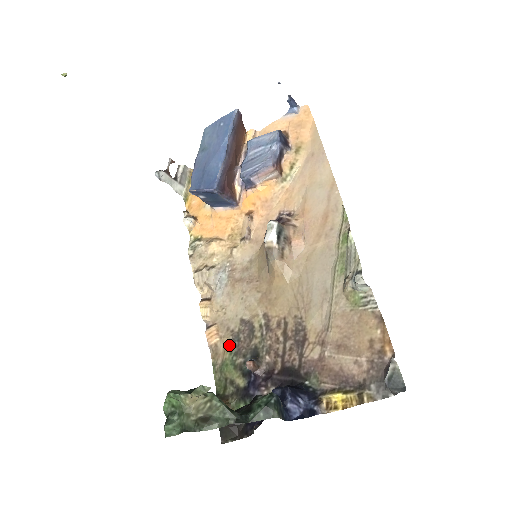
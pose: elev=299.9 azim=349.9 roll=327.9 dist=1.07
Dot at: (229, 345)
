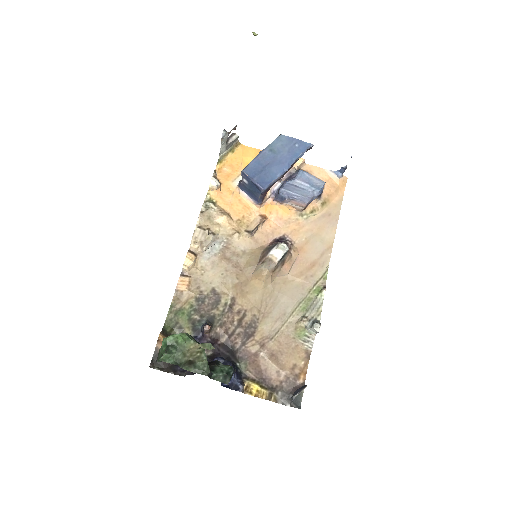
Dot at: (193, 300)
